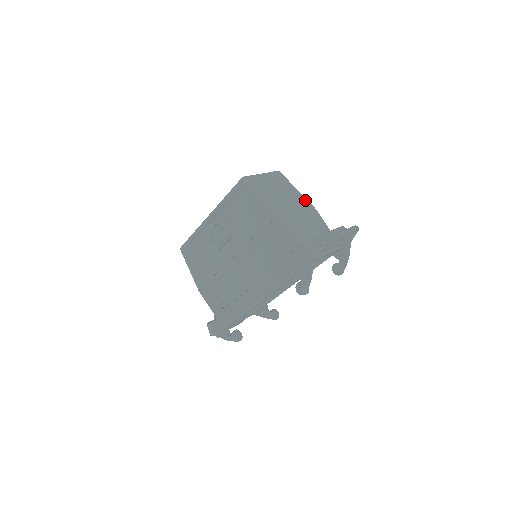
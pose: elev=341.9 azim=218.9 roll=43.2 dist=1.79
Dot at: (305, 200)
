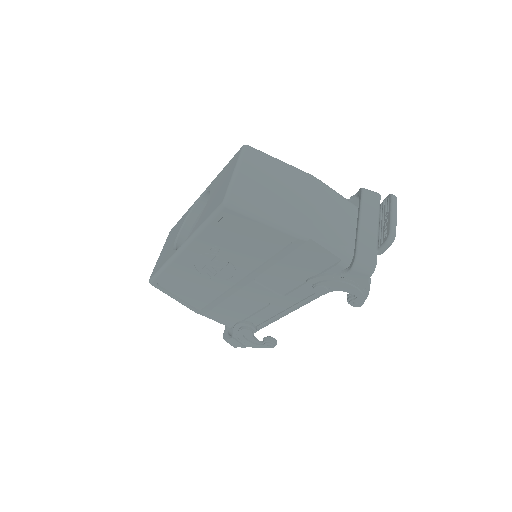
Dot at: (302, 175)
